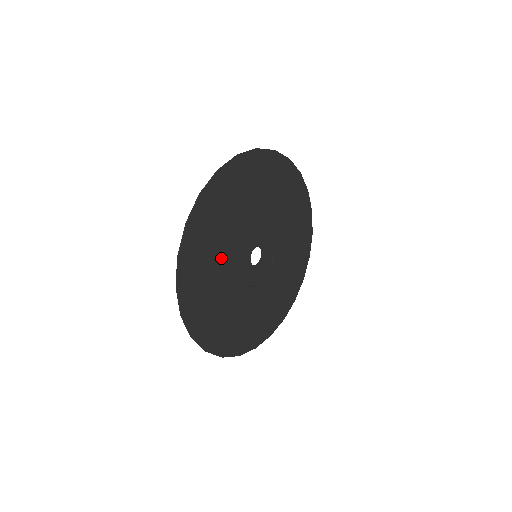
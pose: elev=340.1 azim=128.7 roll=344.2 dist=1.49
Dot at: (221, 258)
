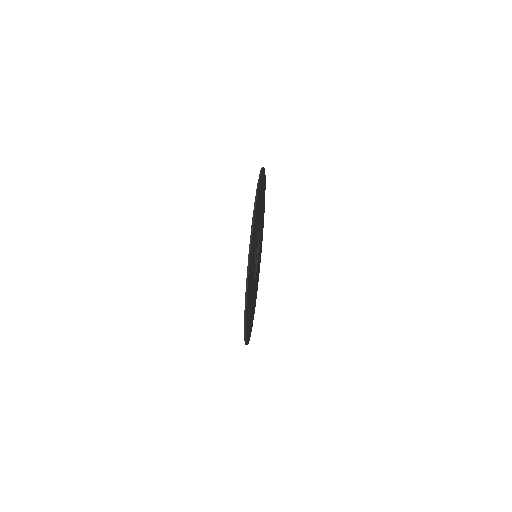
Dot at: (252, 270)
